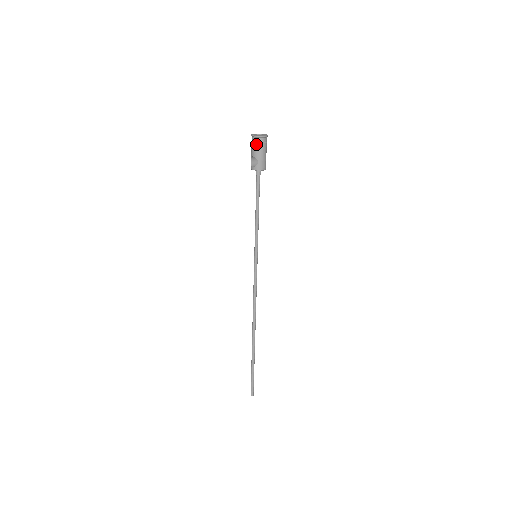
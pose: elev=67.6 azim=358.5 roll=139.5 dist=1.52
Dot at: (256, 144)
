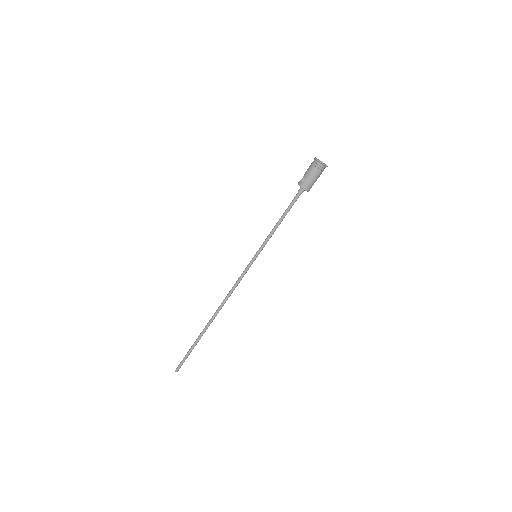
Dot at: (313, 165)
